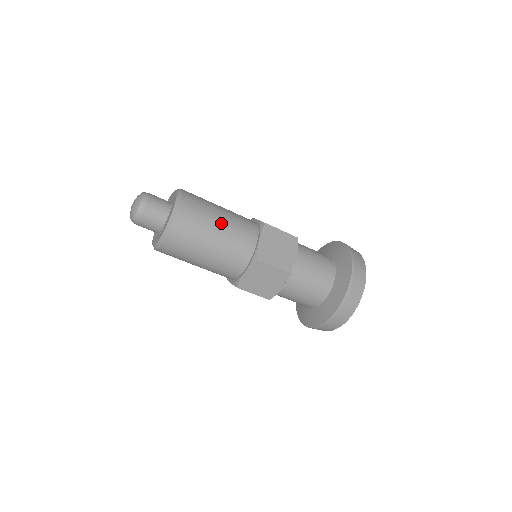
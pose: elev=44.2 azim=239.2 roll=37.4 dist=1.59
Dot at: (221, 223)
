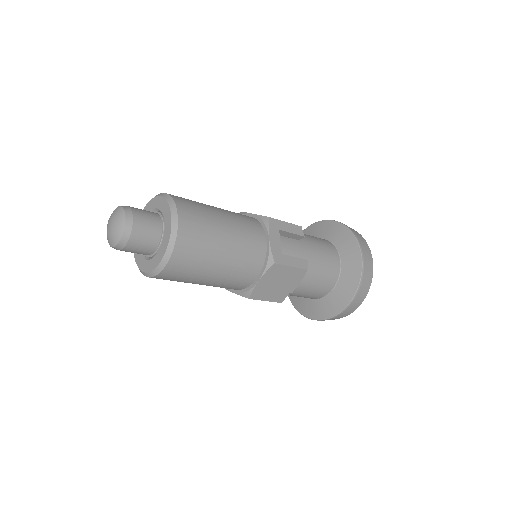
Dot at: (218, 269)
